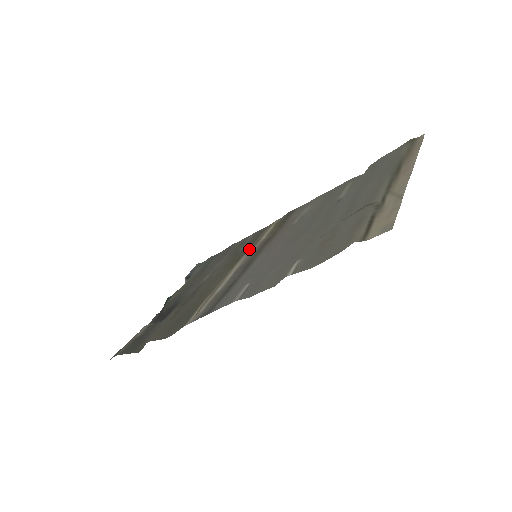
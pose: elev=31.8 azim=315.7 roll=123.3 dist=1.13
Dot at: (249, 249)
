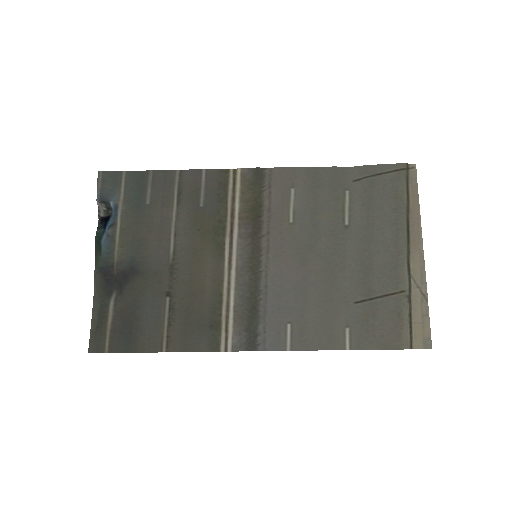
Dot at: (228, 225)
